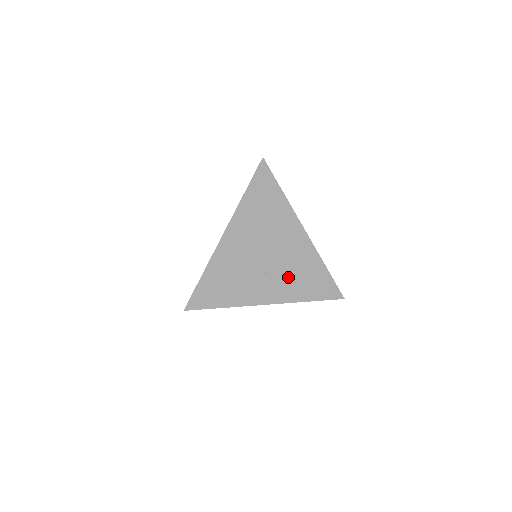
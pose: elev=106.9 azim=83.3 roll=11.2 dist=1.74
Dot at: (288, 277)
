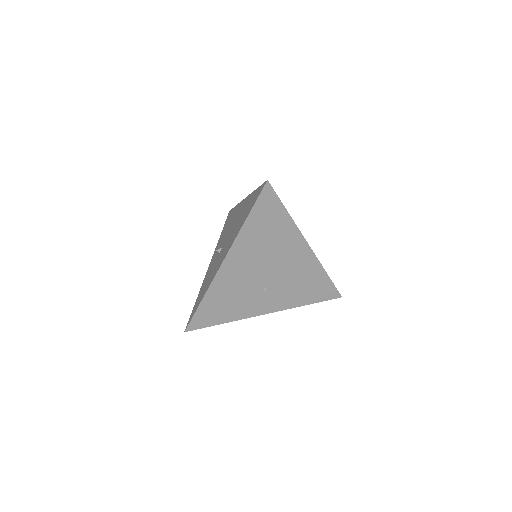
Dot at: (287, 289)
